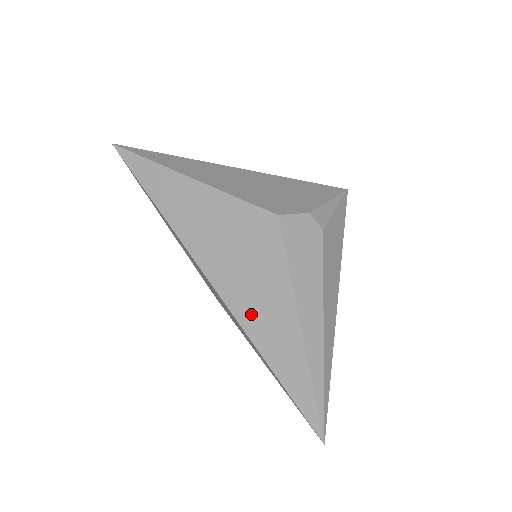
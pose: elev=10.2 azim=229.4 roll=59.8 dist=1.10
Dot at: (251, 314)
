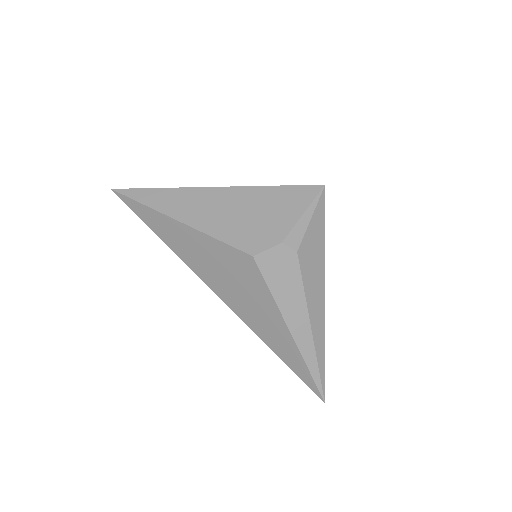
Dot at: (255, 322)
